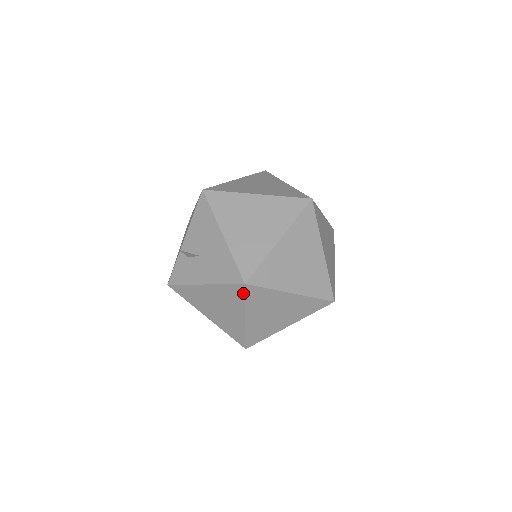
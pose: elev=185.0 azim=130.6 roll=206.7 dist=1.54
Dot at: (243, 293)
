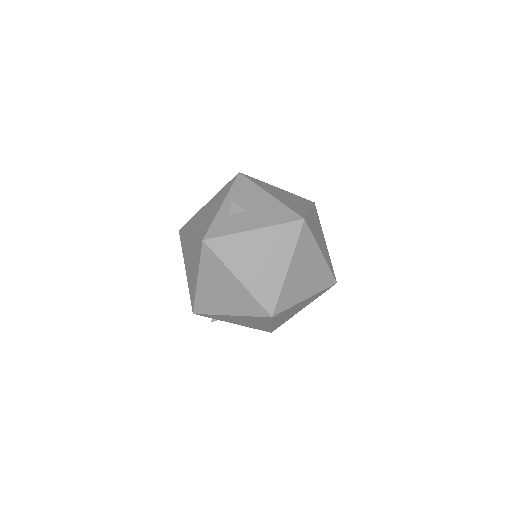
Dot at: (298, 231)
